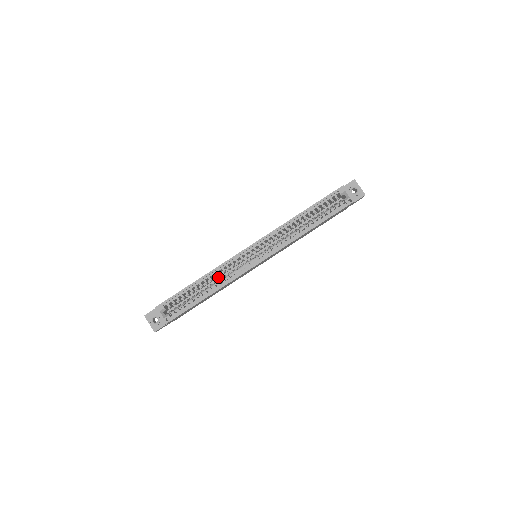
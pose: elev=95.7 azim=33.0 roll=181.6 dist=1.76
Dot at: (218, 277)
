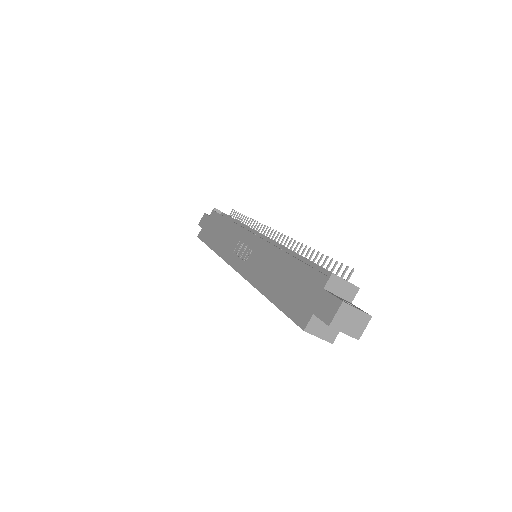
Dot at: occluded
